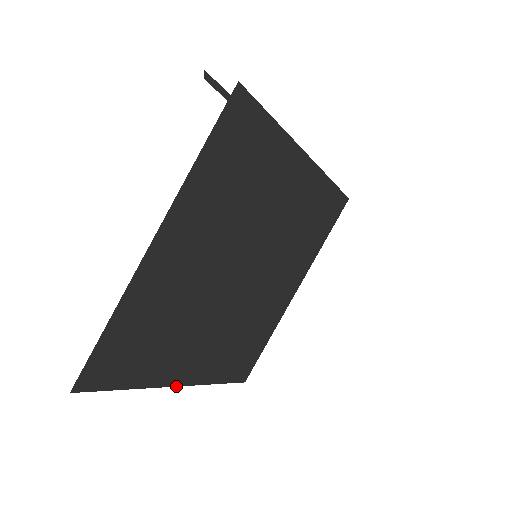
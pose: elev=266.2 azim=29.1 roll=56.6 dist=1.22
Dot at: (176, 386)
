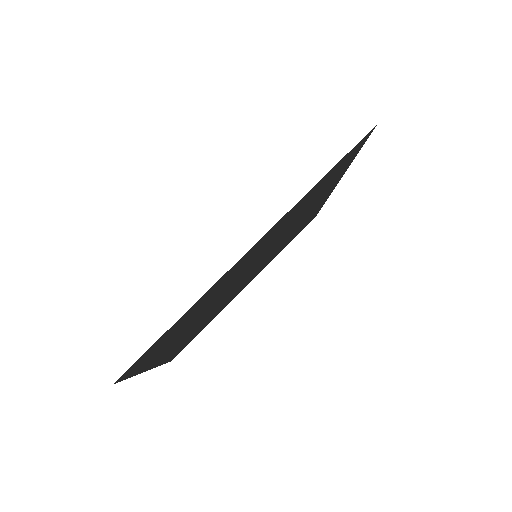
Dot at: (149, 369)
